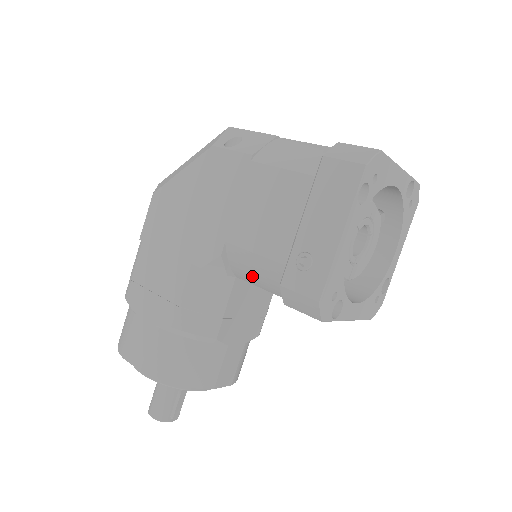
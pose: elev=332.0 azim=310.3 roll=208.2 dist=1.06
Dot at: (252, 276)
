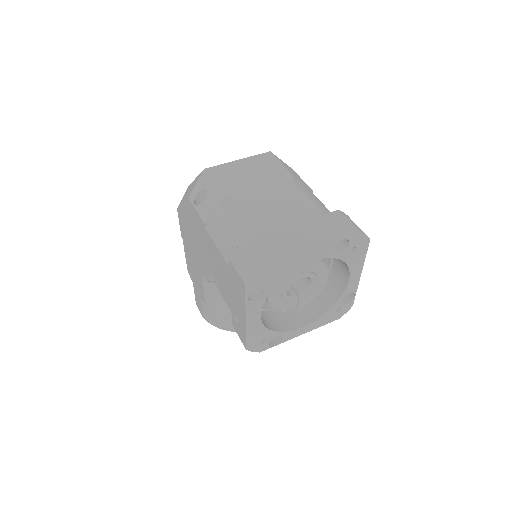
Dot at: occluded
